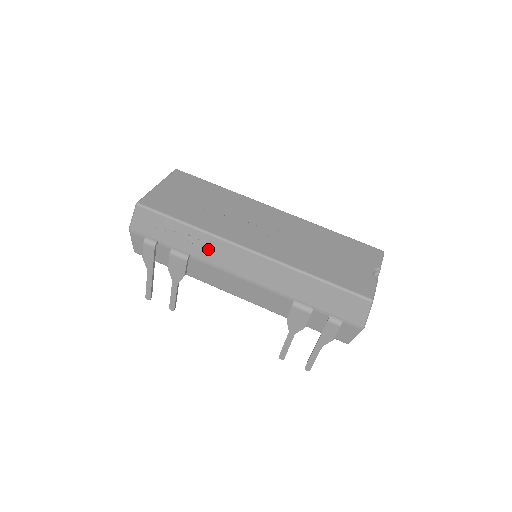
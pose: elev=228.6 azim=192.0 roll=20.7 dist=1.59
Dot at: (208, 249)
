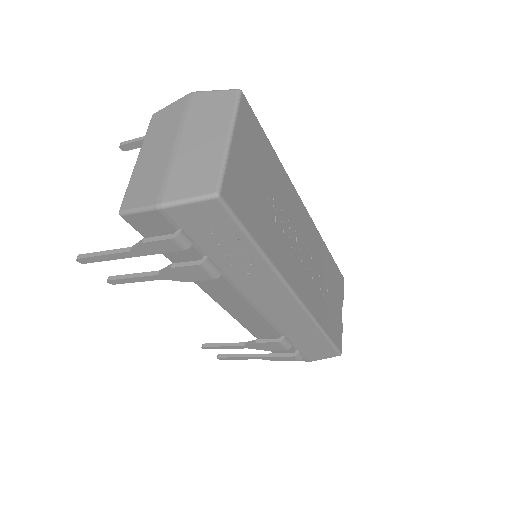
Dot at: (254, 278)
